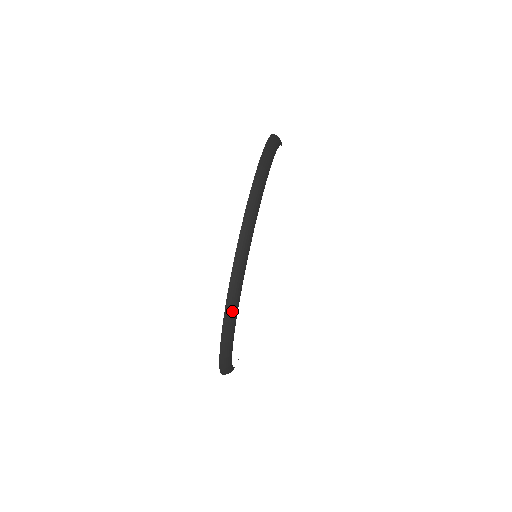
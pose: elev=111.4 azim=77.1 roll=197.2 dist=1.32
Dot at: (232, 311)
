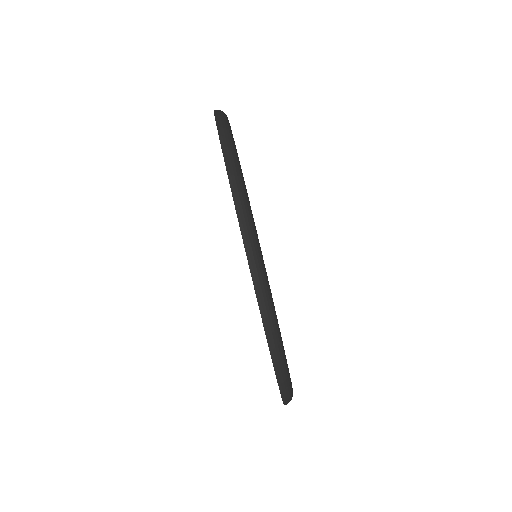
Dot at: (262, 282)
